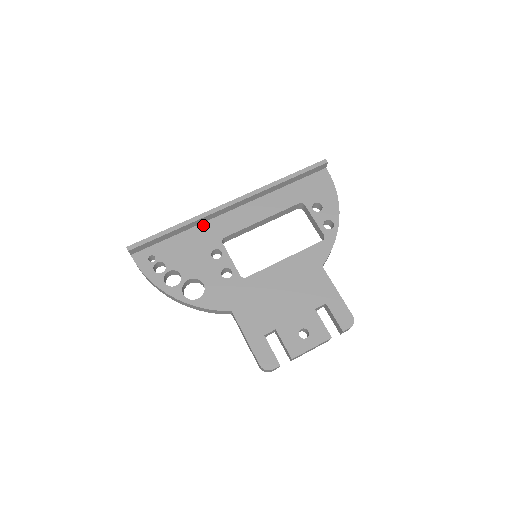
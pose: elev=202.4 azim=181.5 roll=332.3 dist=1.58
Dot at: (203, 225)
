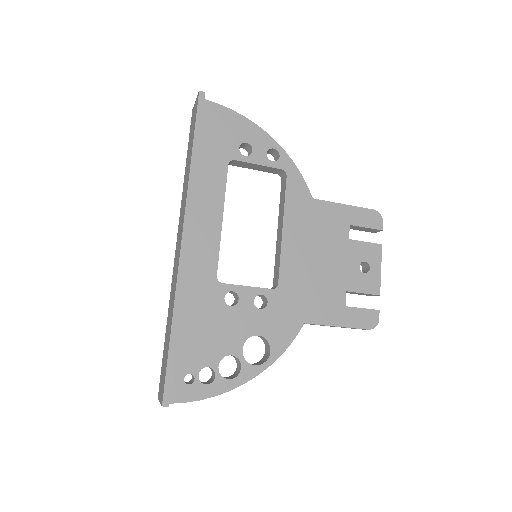
Dot at: (184, 291)
